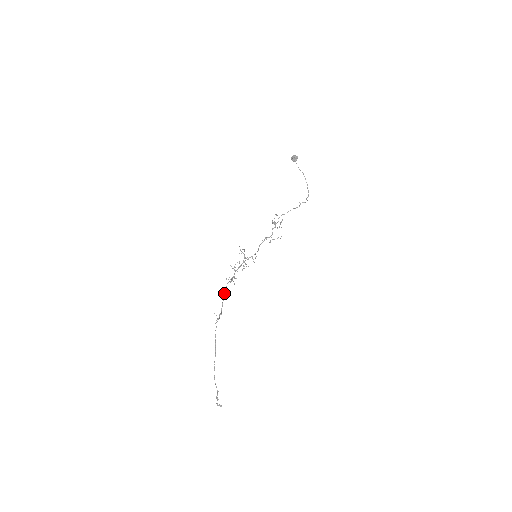
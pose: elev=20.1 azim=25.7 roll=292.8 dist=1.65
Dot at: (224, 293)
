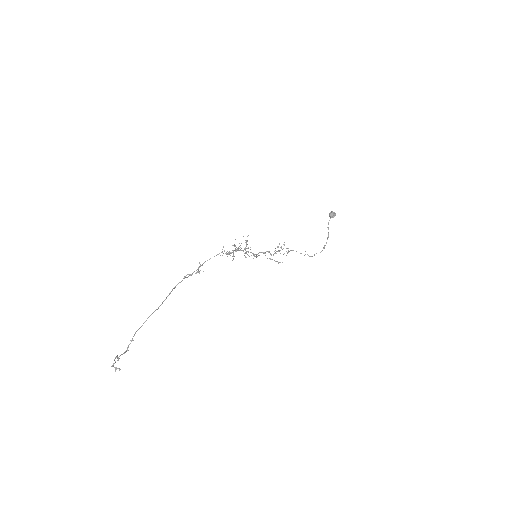
Dot at: (209, 259)
